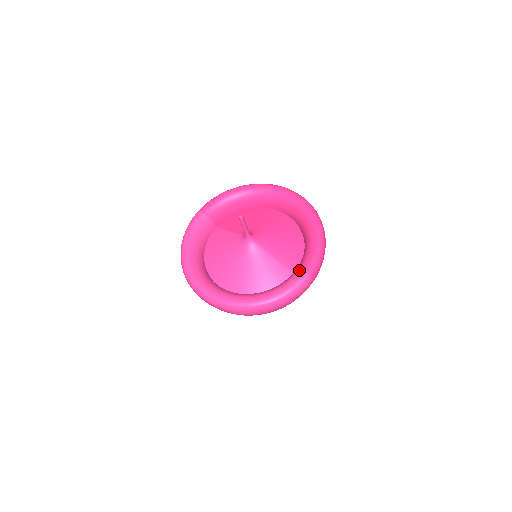
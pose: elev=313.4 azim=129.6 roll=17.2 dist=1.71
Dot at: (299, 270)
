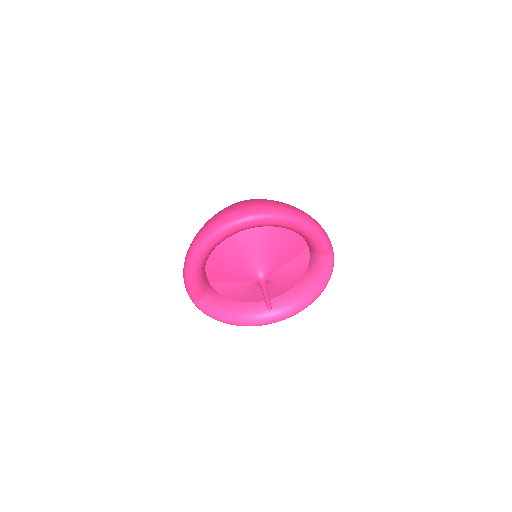
Dot at: (321, 256)
